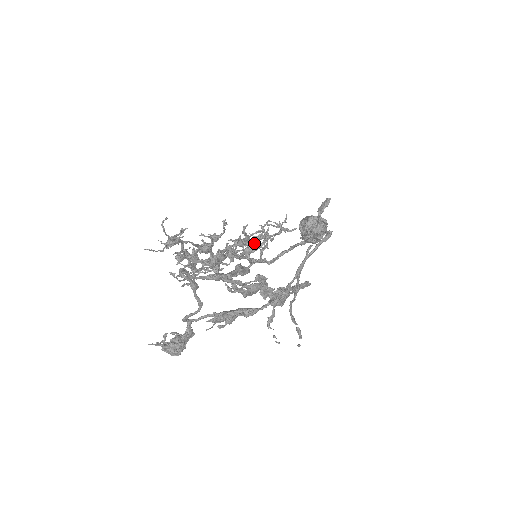
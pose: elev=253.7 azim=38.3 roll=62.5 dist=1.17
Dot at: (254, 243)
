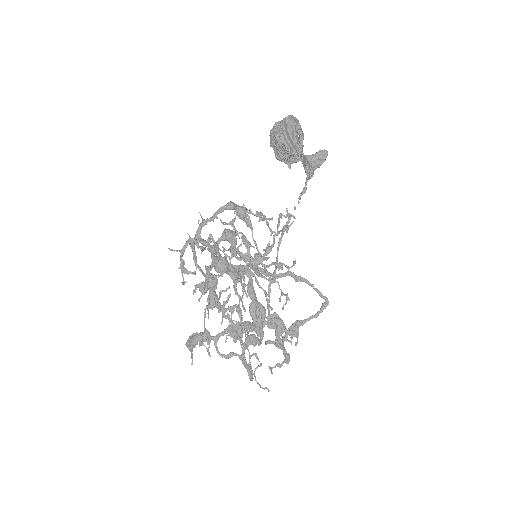
Dot at: occluded
